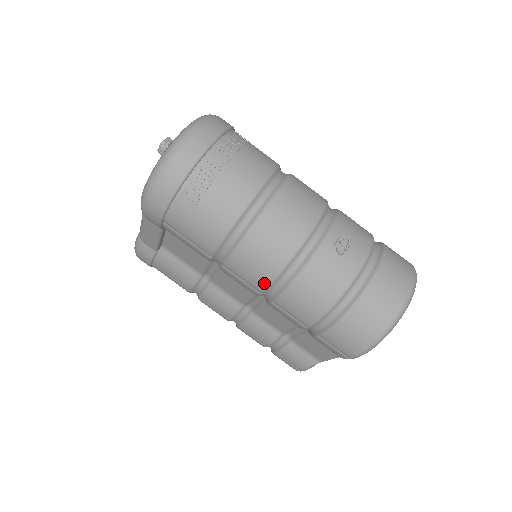
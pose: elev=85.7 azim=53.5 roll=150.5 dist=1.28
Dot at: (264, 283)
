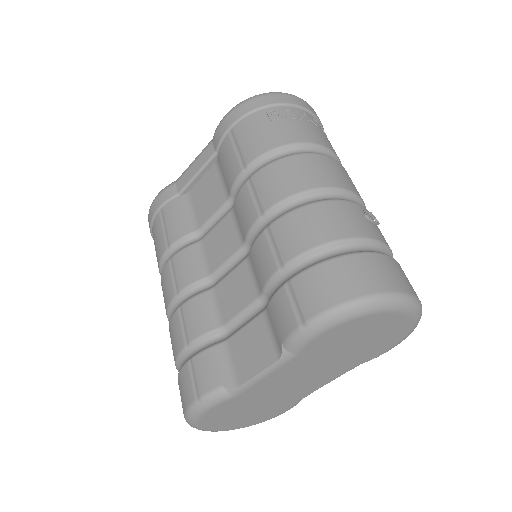
Dot at: (277, 198)
